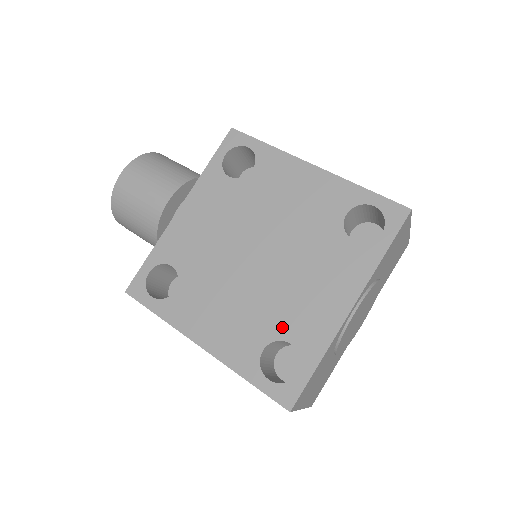
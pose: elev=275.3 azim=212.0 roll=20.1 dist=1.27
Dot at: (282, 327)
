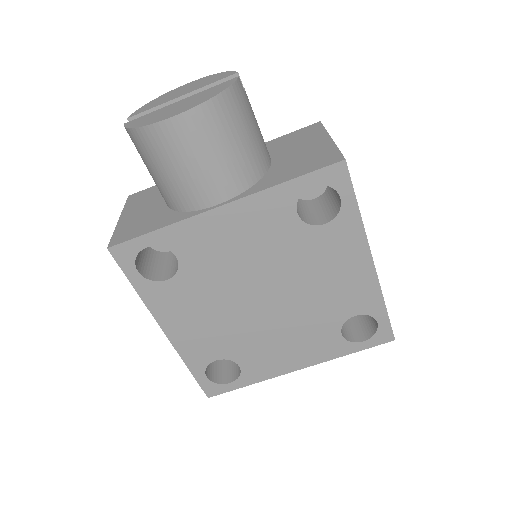
Dot at: (242, 355)
